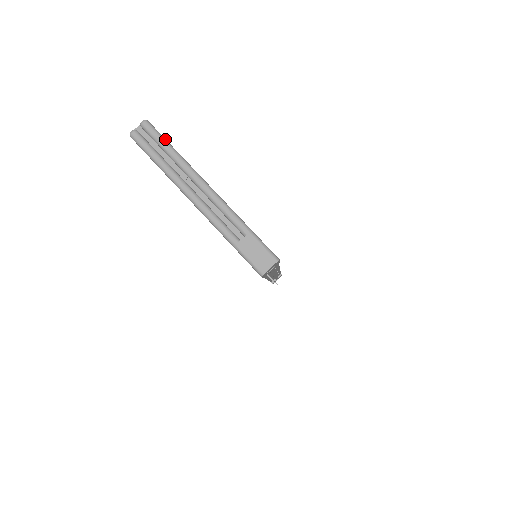
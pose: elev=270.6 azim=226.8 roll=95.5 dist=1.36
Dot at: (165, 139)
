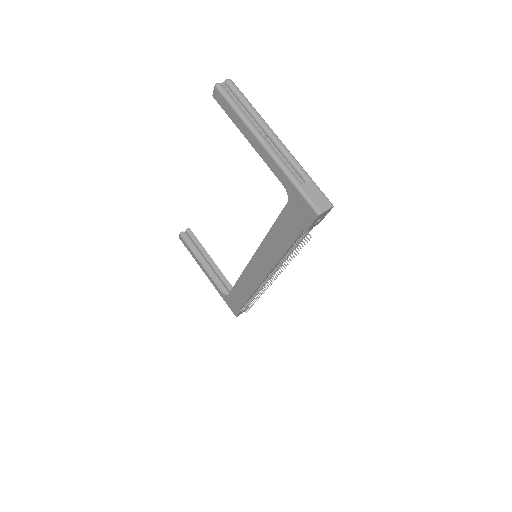
Dot at: (245, 97)
